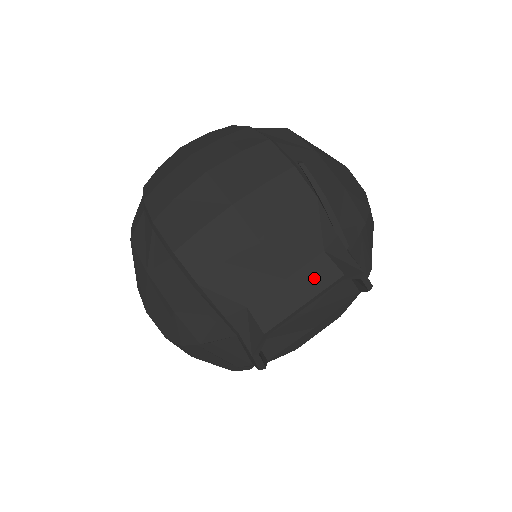
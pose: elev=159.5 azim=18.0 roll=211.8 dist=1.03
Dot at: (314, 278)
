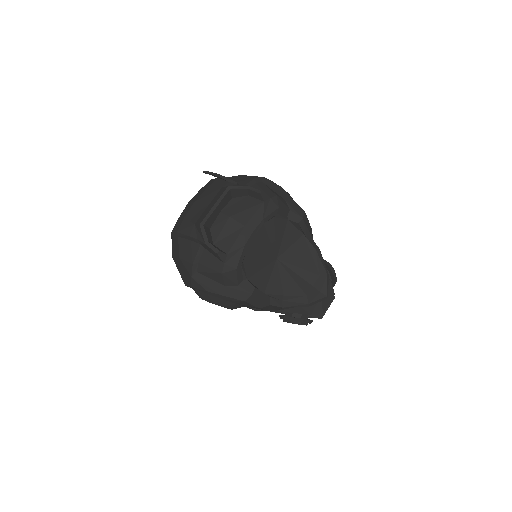
Dot at: (218, 196)
